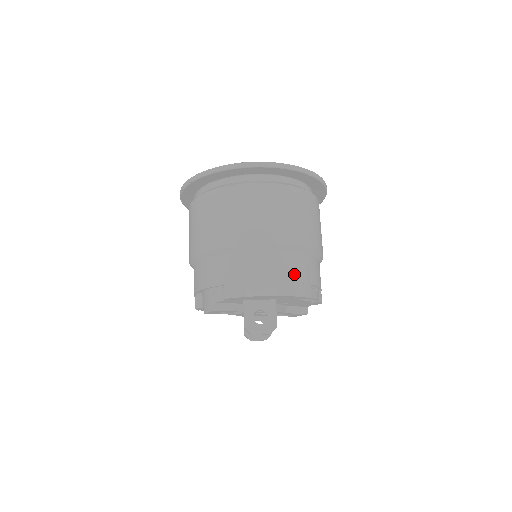
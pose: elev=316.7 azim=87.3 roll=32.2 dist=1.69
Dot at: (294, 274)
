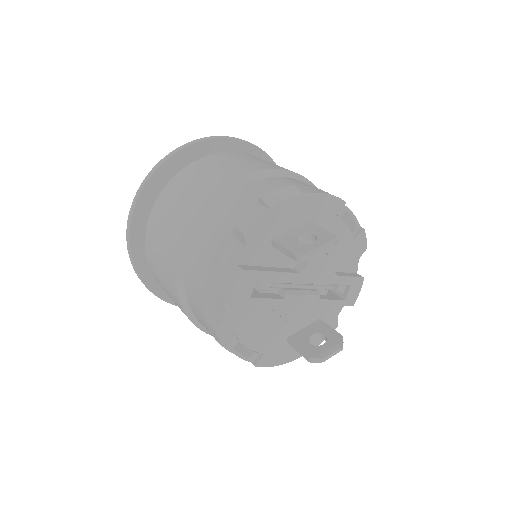
Dot at: occluded
